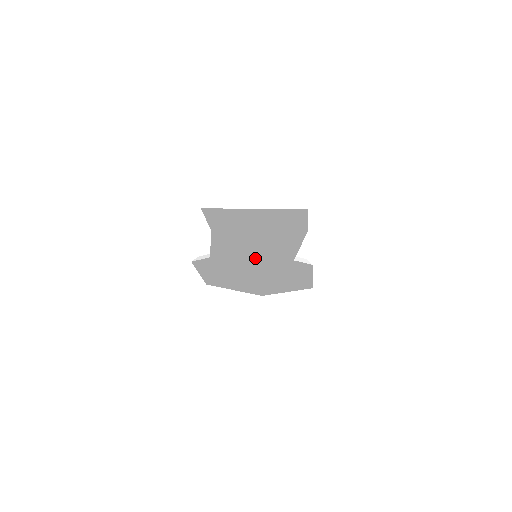
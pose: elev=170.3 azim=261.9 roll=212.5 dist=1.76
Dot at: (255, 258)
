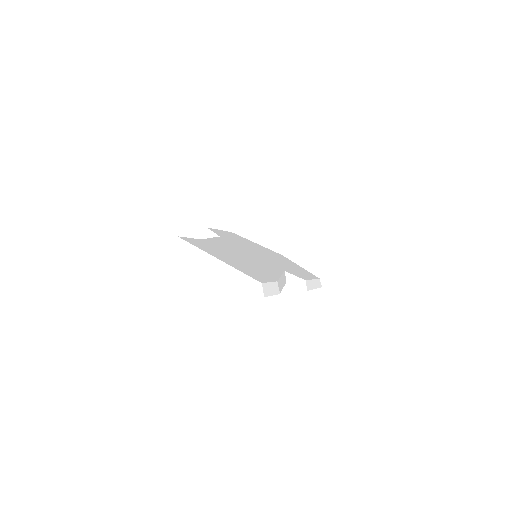
Dot at: (258, 254)
